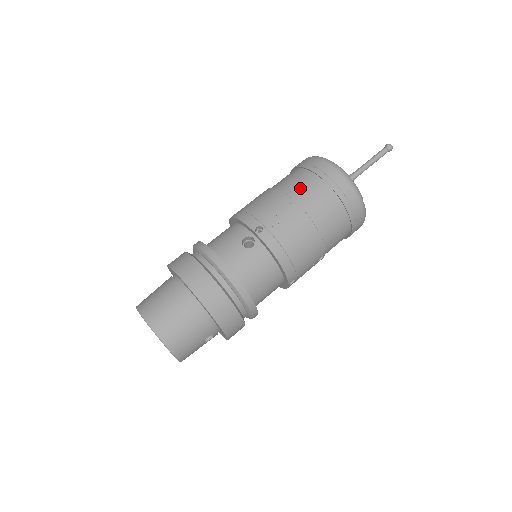
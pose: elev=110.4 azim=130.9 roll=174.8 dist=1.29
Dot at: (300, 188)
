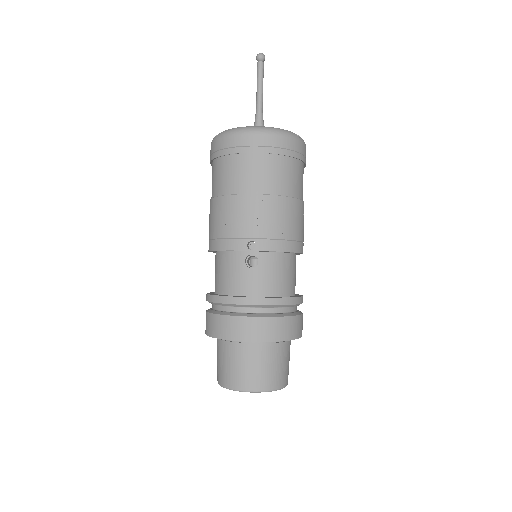
Dot at: (244, 178)
